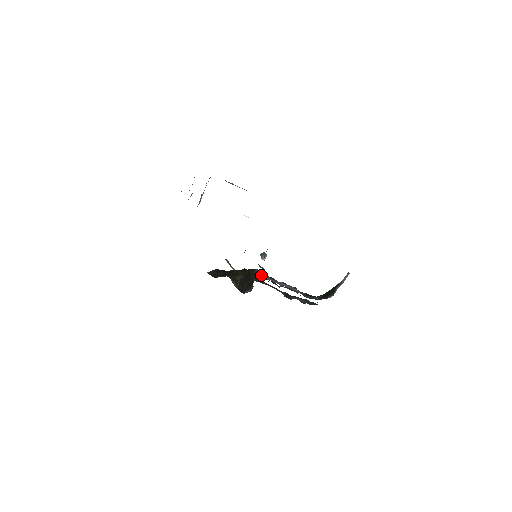
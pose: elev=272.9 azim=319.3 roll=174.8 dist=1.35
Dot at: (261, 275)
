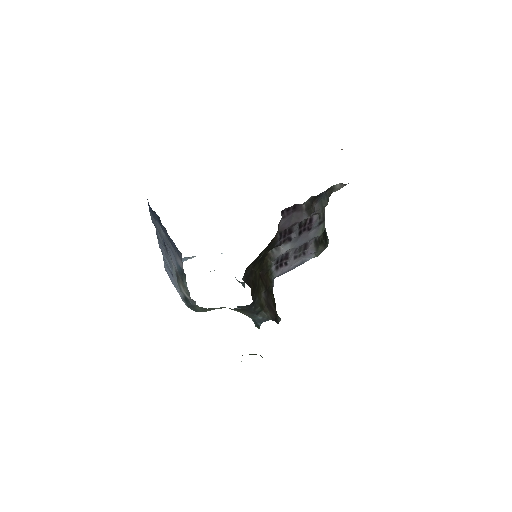
Dot at: (275, 254)
